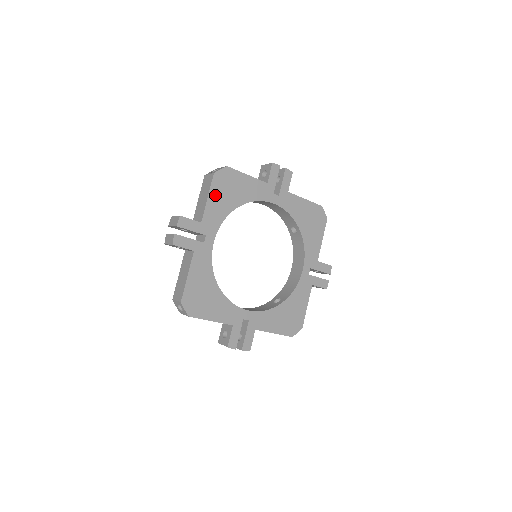
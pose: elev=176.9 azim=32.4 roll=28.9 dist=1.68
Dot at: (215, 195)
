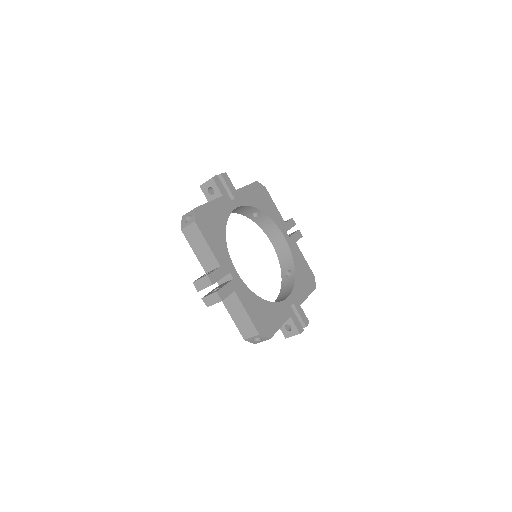
Dot at: (252, 190)
